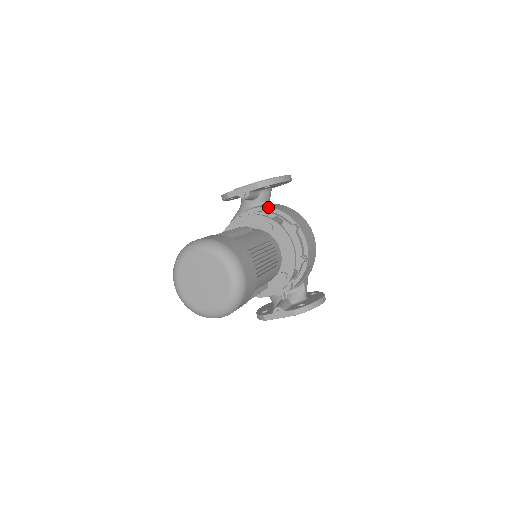
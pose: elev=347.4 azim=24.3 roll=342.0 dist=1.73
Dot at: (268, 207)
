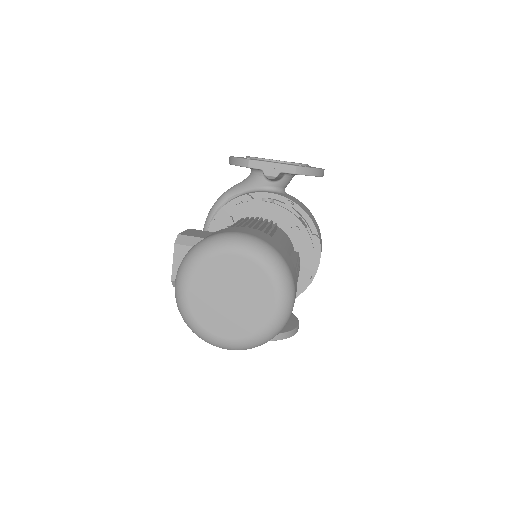
Dot at: (291, 200)
